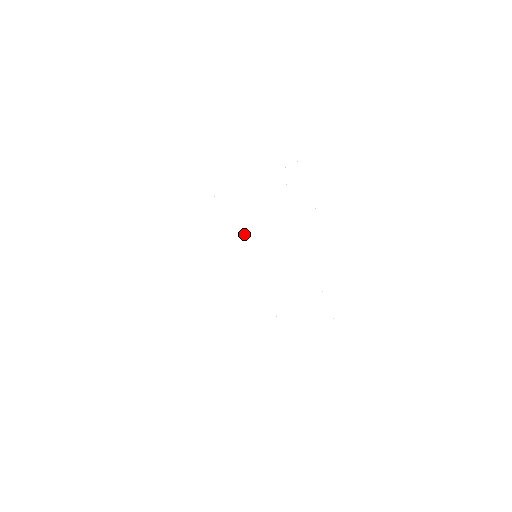
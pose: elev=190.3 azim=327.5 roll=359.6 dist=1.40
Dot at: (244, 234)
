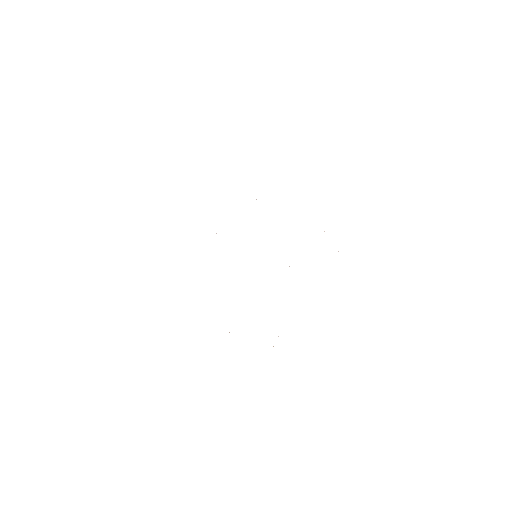
Dot at: occluded
